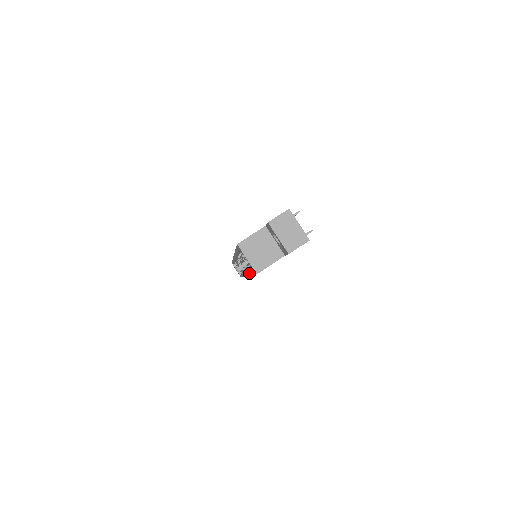
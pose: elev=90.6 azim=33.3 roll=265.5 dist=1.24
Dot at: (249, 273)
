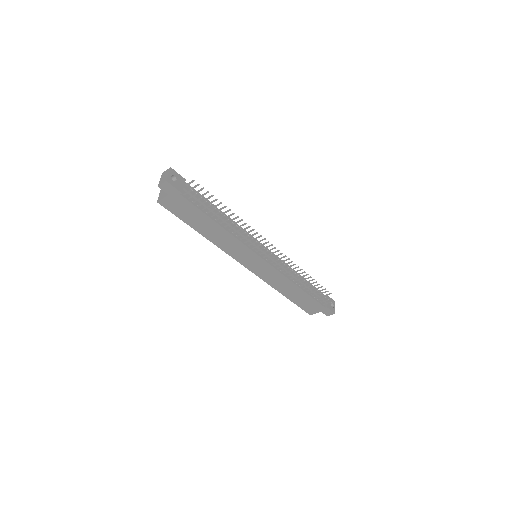
Dot at: (200, 232)
